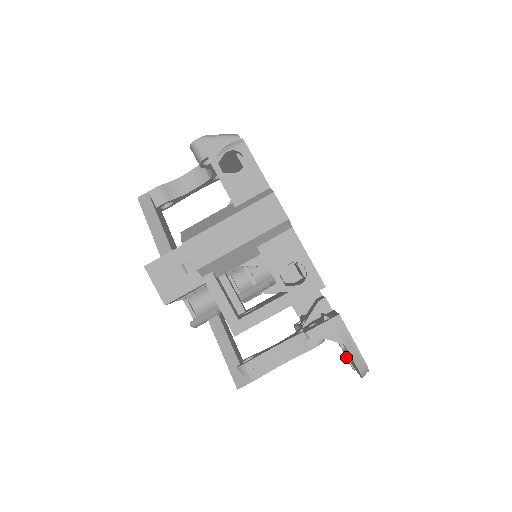
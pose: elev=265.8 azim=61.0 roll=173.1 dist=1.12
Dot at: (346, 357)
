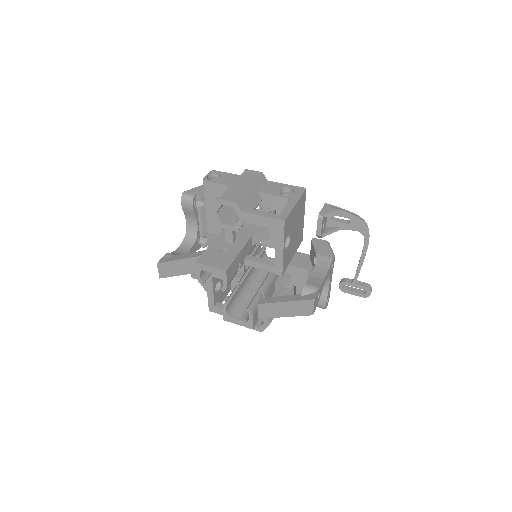
Dot at: (359, 293)
